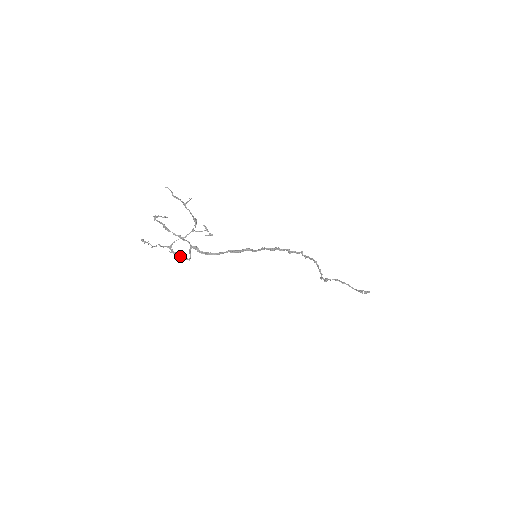
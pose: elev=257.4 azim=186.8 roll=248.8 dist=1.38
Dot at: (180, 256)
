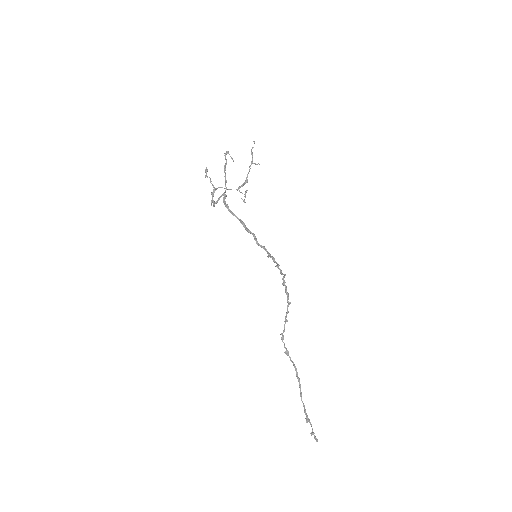
Dot at: (213, 200)
